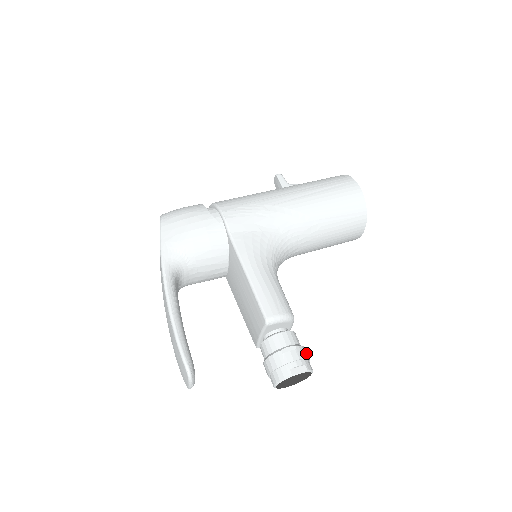
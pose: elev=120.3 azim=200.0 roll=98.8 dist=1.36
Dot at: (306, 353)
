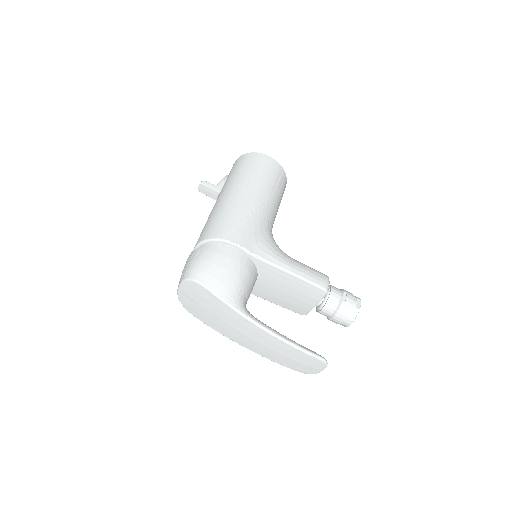
Dot at: (347, 291)
